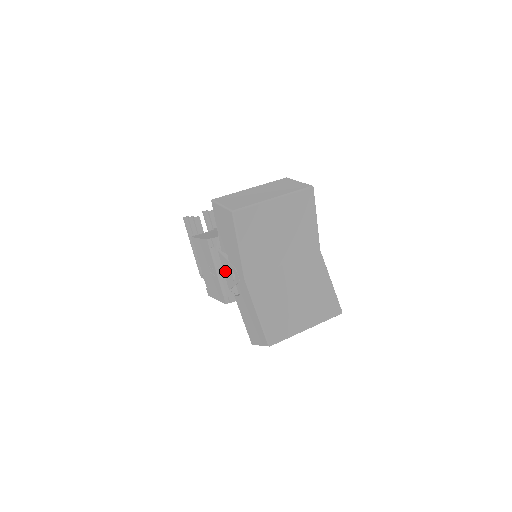
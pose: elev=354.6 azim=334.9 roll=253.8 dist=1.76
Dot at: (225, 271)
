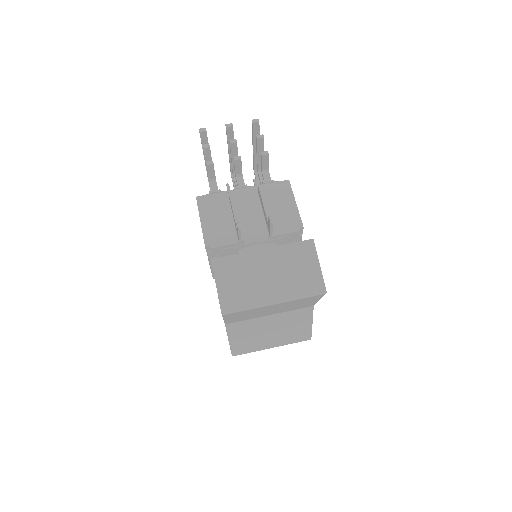
Dot at: occluded
